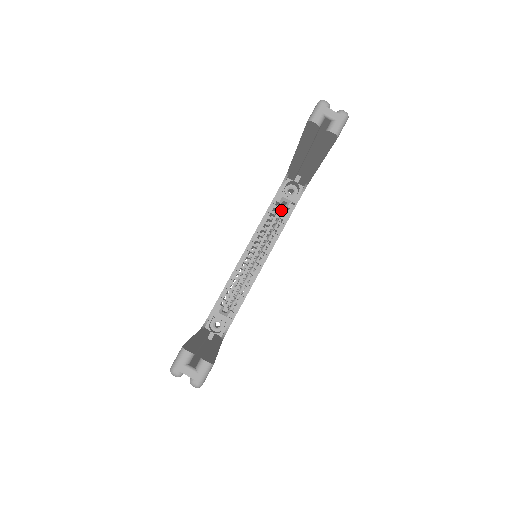
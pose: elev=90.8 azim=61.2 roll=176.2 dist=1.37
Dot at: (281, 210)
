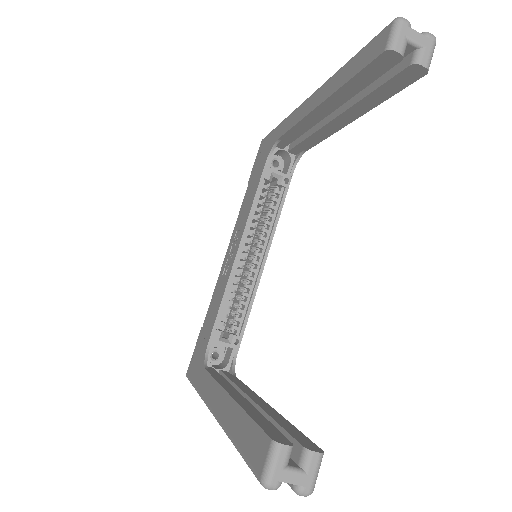
Dot at: (269, 190)
